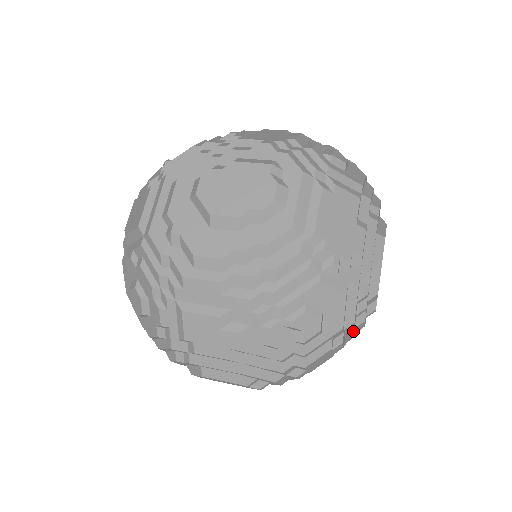
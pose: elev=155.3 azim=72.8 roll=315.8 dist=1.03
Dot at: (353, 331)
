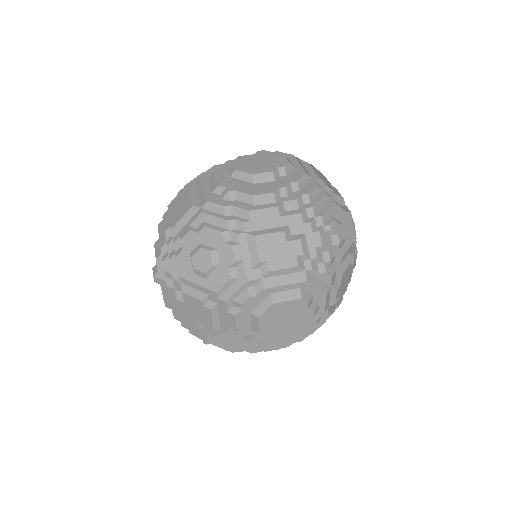
Dot at: occluded
